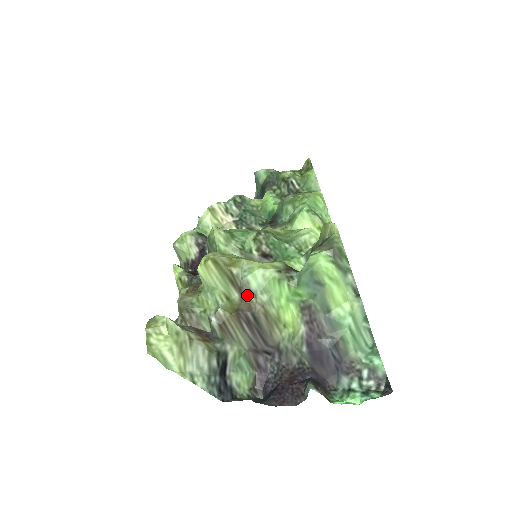
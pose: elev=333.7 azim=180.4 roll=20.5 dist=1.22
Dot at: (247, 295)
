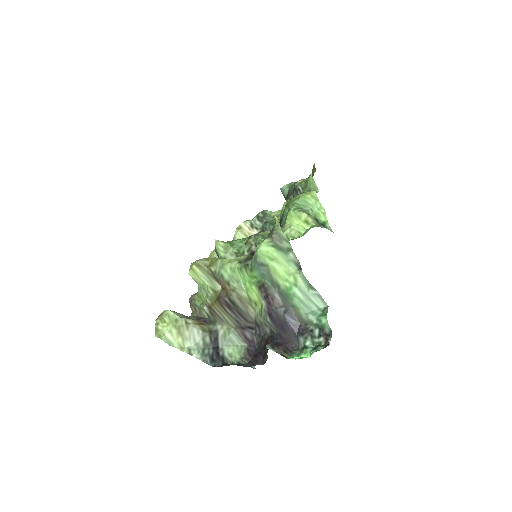
Dot at: (224, 285)
